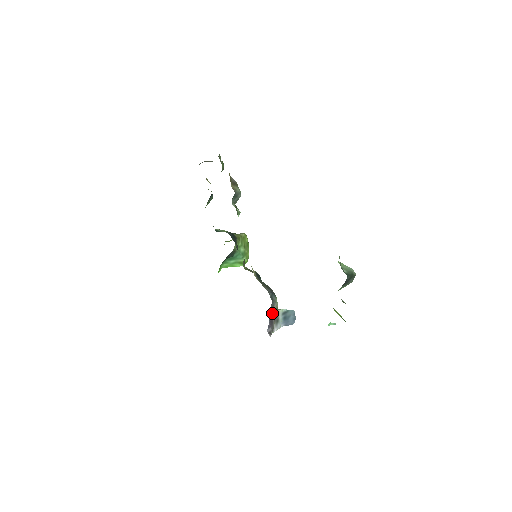
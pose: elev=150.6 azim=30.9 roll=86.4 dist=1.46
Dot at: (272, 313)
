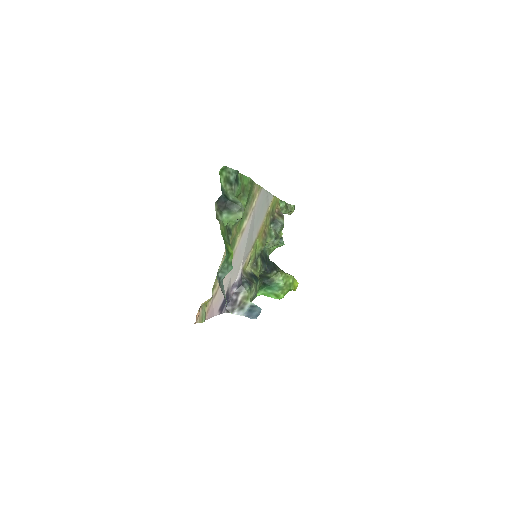
Dot at: (238, 297)
